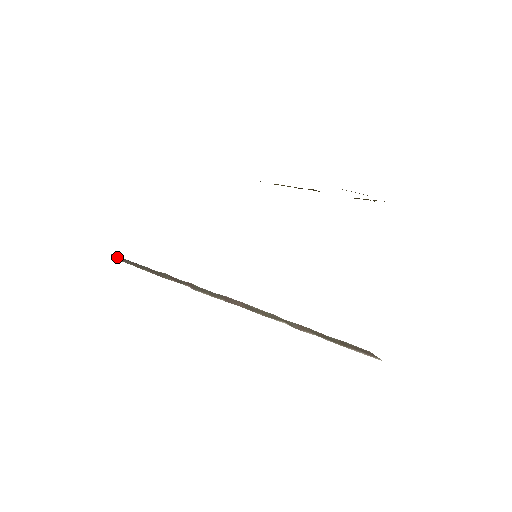
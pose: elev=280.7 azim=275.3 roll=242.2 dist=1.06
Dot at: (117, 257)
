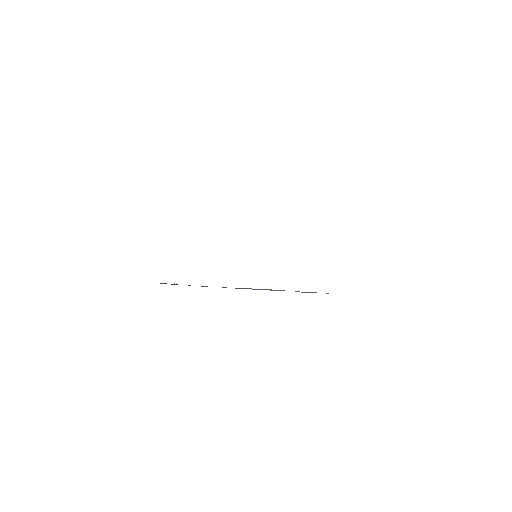
Dot at: occluded
